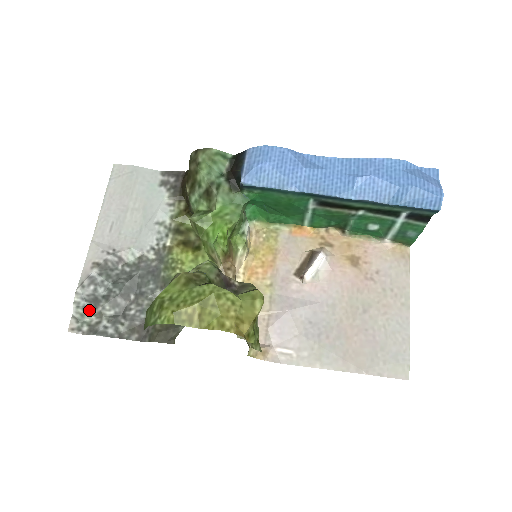
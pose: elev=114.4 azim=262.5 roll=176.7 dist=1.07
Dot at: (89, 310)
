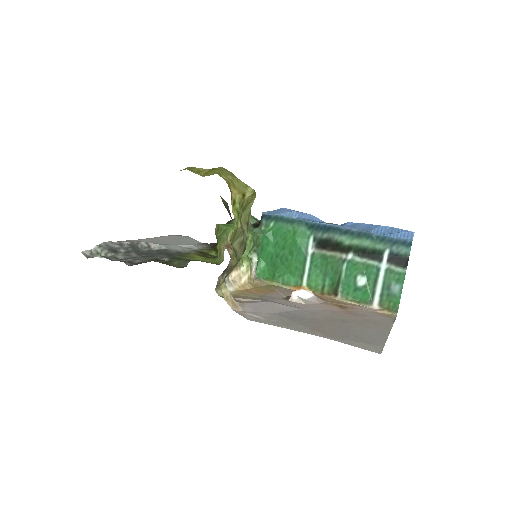
Dot at: (106, 252)
